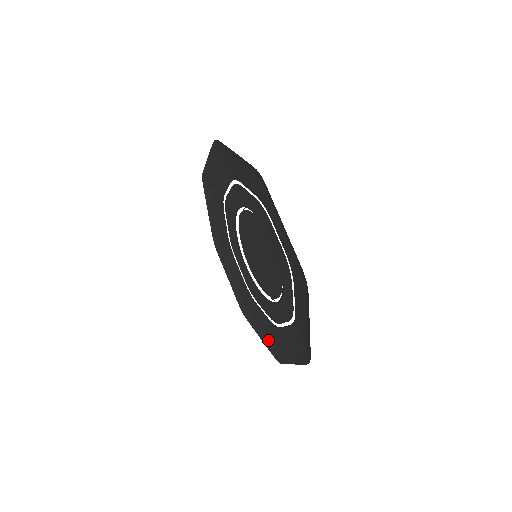
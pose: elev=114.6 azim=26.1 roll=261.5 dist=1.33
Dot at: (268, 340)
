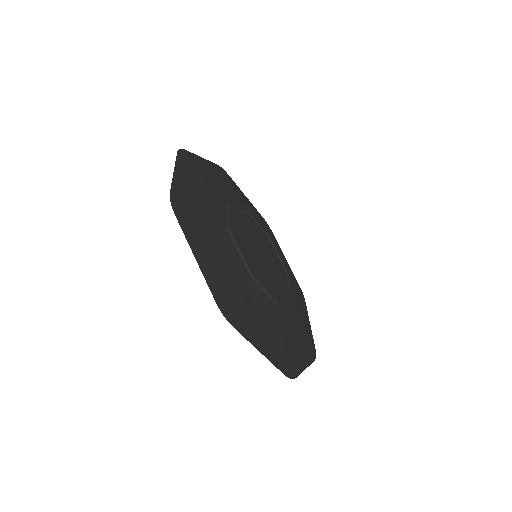
Dot at: occluded
